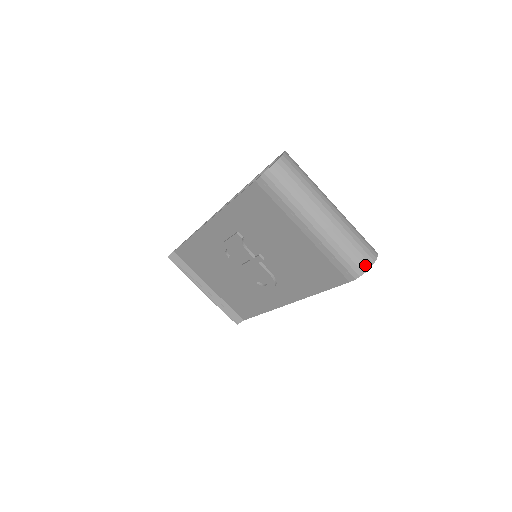
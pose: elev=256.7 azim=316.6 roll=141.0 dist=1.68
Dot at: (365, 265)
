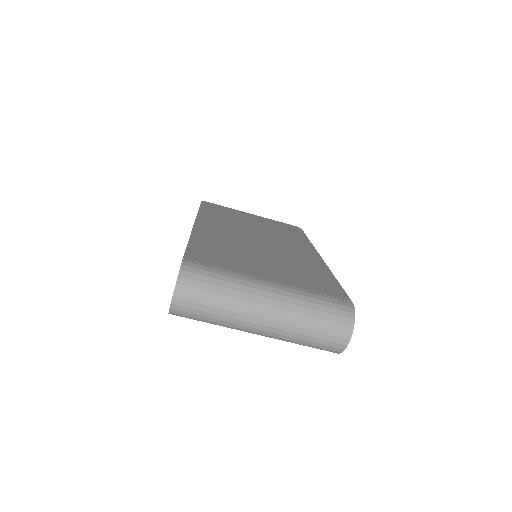
Dot at: (335, 351)
